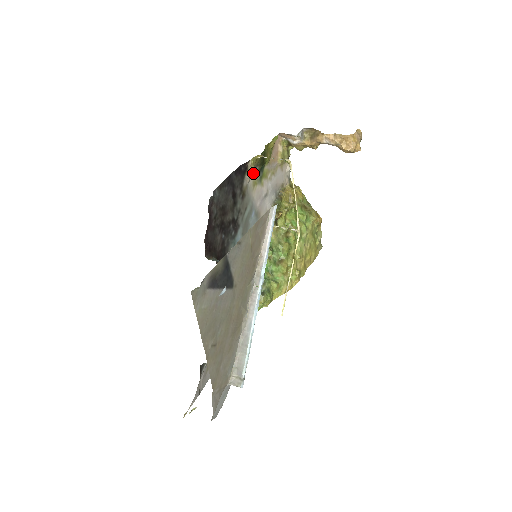
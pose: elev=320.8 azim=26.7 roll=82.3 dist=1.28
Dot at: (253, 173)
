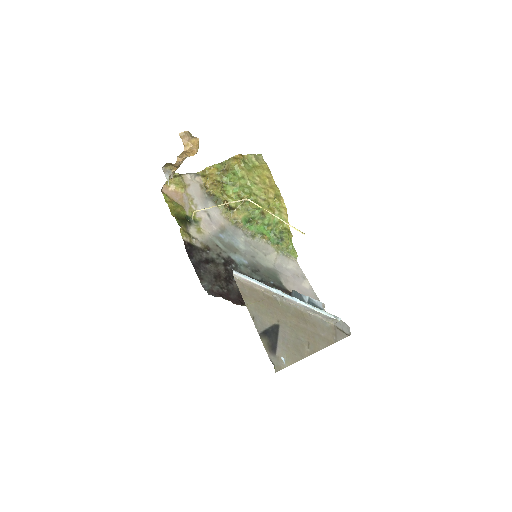
Dot at: (191, 232)
